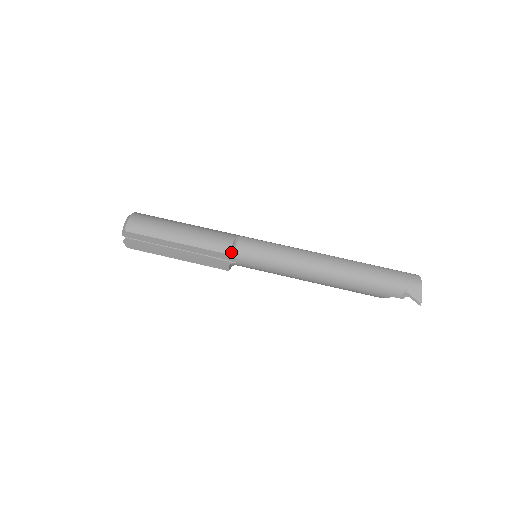
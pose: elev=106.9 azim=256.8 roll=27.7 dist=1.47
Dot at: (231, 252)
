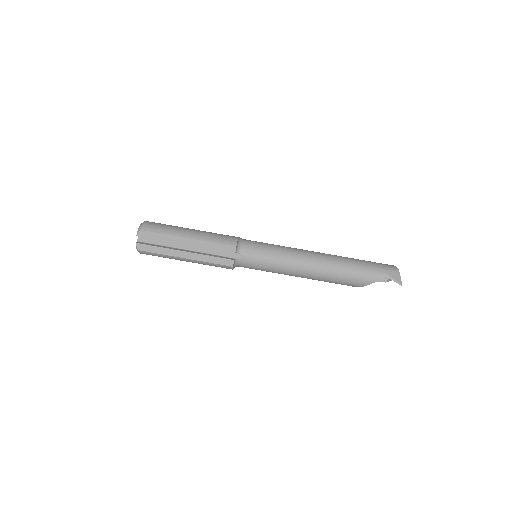
Dot at: (236, 246)
